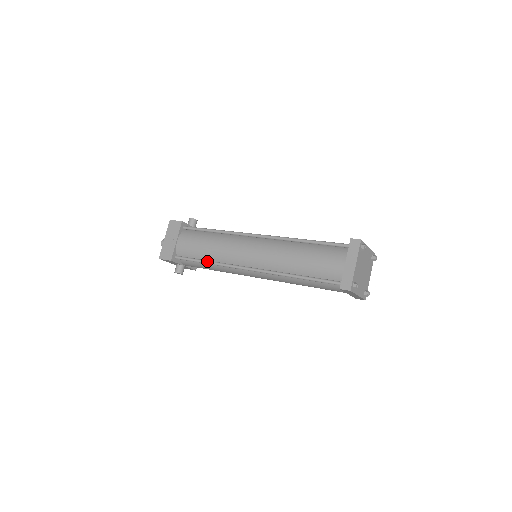
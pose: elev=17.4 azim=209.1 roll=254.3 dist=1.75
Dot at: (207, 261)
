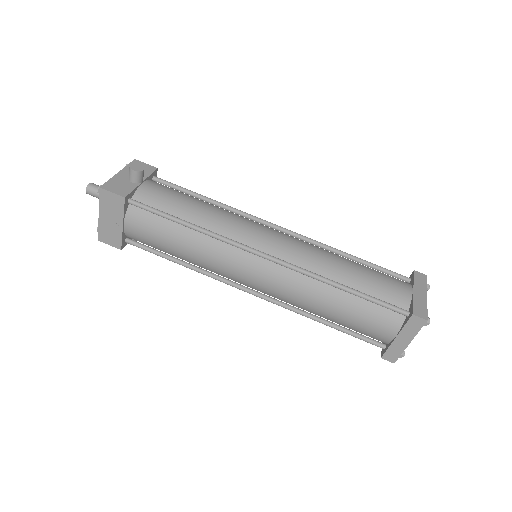
Dot at: (183, 264)
